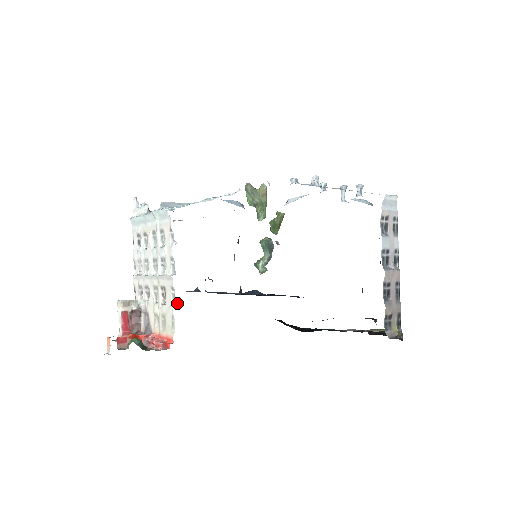
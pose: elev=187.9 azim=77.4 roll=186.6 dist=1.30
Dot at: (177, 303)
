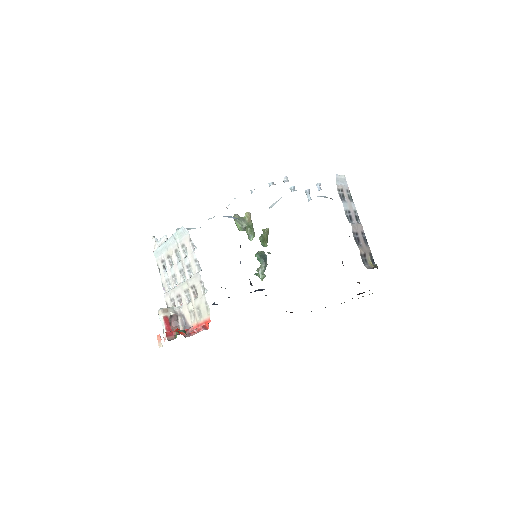
Dot at: occluded
